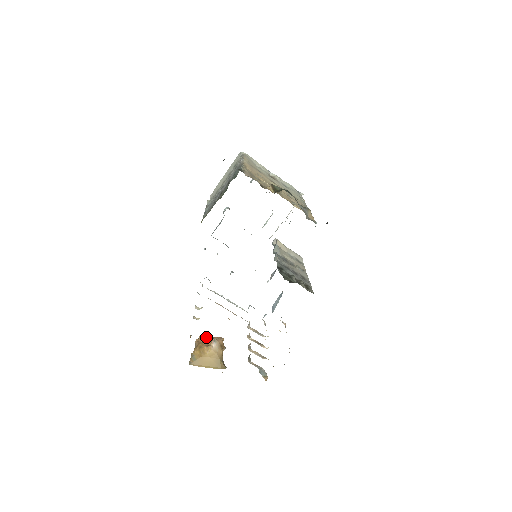
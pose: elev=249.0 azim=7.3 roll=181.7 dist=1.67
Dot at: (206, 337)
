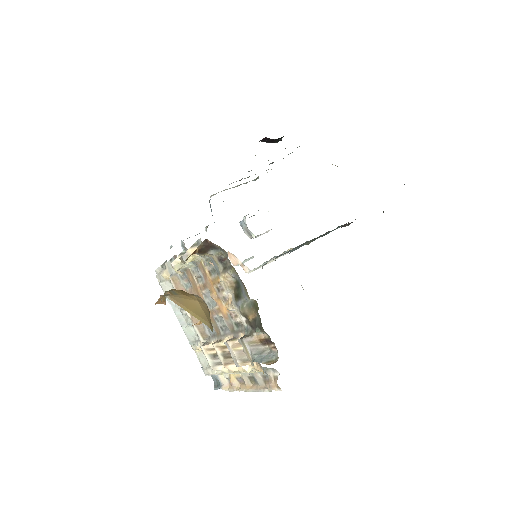
Dot at: occluded
